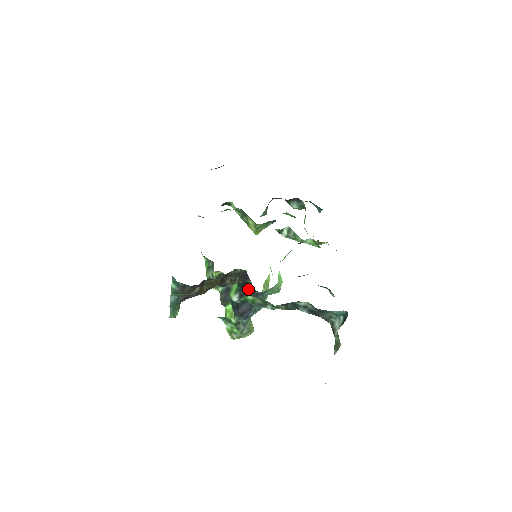
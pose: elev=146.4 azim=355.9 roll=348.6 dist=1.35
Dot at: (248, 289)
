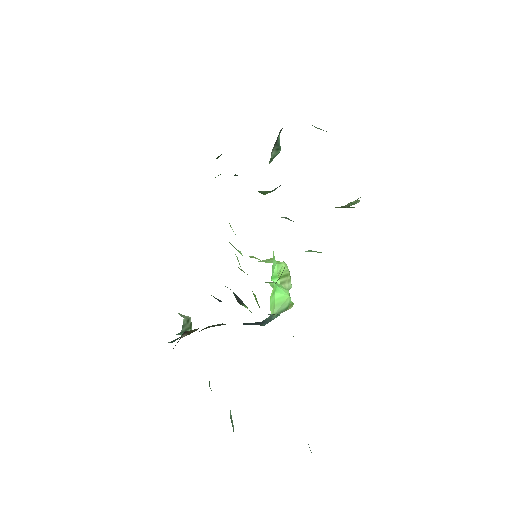
Dot at: occluded
